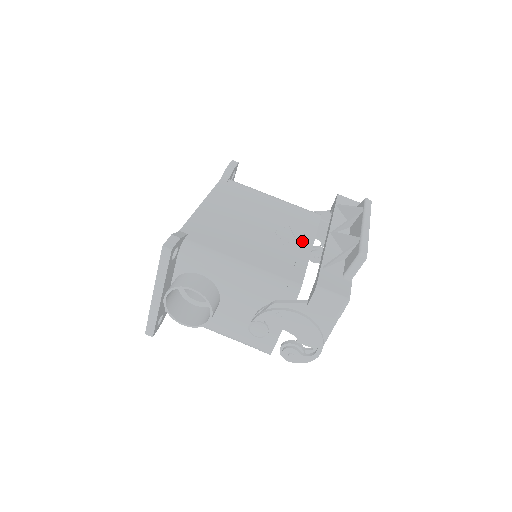
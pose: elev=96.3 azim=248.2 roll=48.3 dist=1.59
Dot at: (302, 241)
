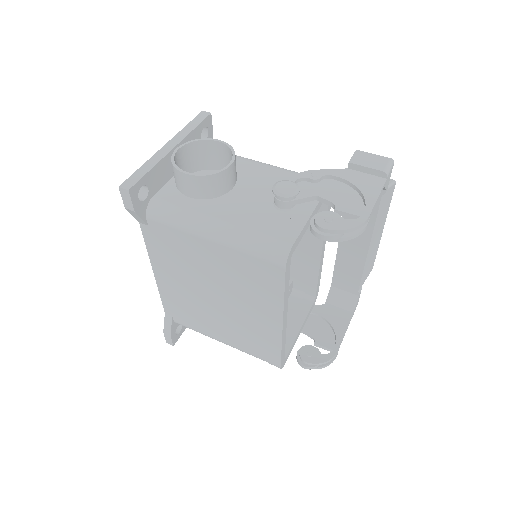
Dot at: occluded
